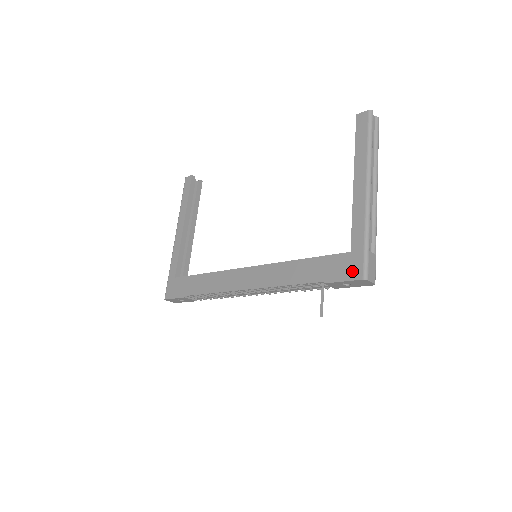
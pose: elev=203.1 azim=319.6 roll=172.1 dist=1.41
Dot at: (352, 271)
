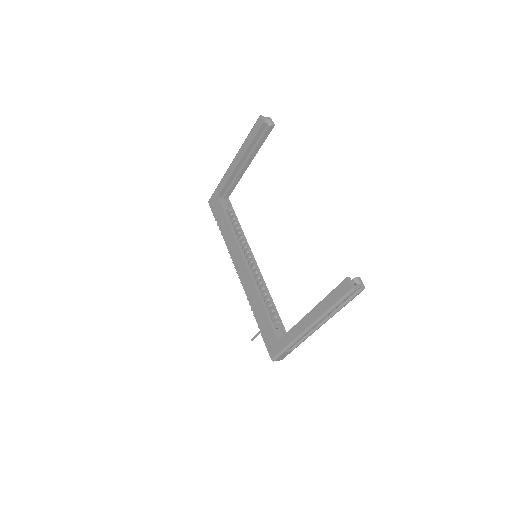
Dot at: (271, 349)
